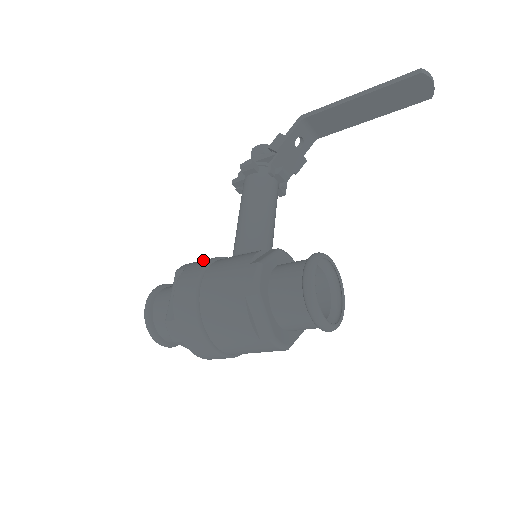
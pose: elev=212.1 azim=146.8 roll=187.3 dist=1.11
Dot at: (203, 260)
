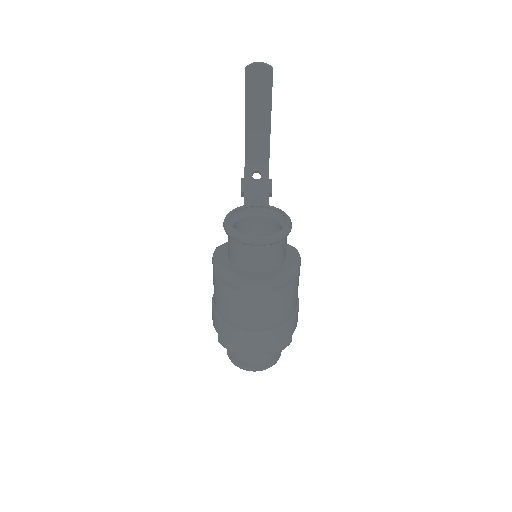
Dot at: occluded
